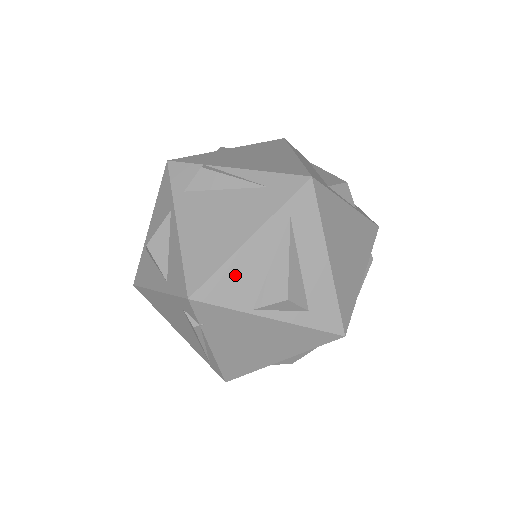
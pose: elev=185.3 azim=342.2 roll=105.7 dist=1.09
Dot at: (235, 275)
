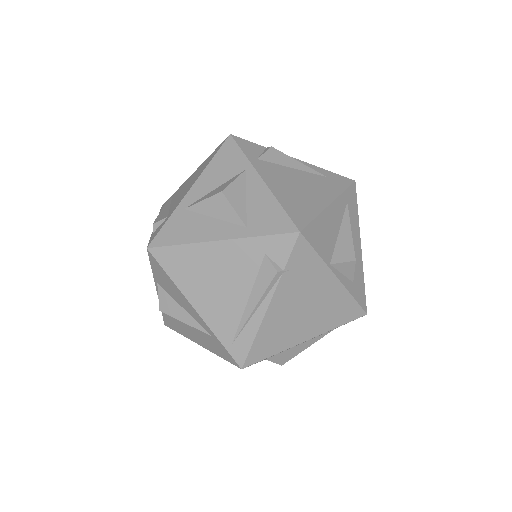
Dot at: (323, 228)
